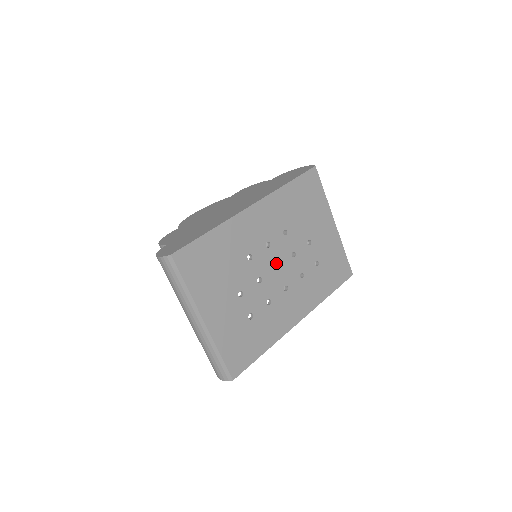
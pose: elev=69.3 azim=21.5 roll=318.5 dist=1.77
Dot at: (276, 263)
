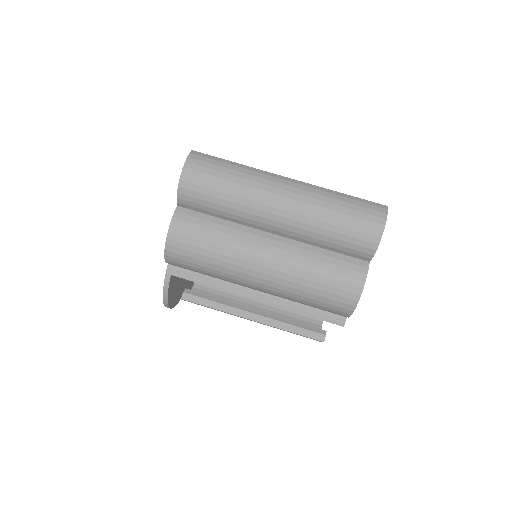
Dot at: occluded
